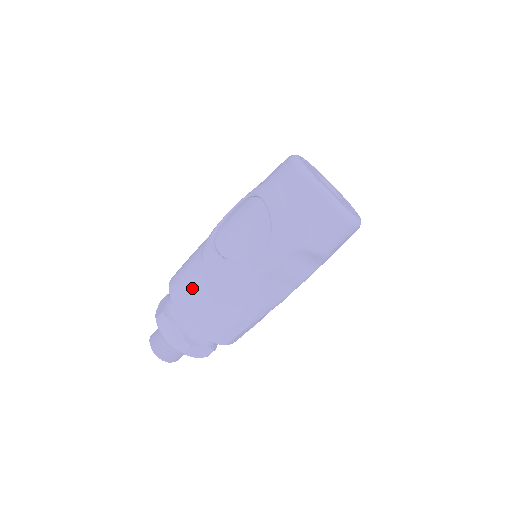
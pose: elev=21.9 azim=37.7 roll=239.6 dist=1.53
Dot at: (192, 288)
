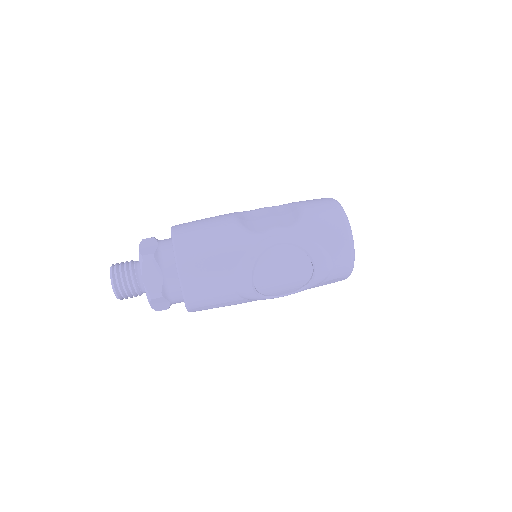
Dot at: (213, 298)
